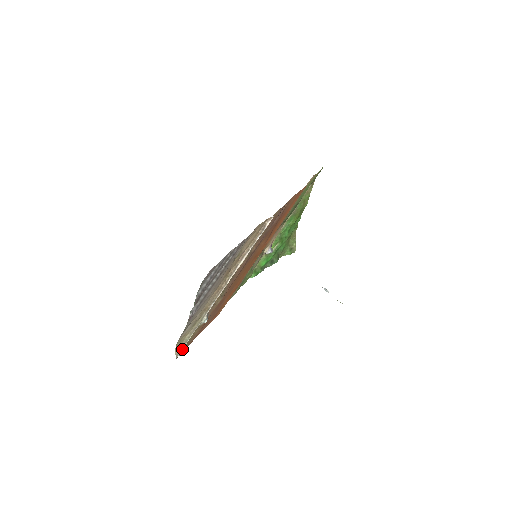
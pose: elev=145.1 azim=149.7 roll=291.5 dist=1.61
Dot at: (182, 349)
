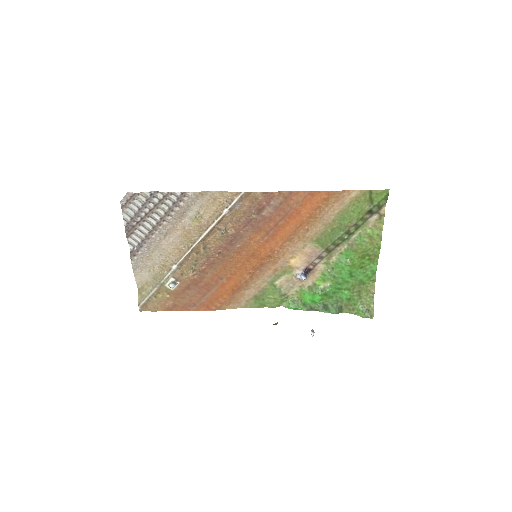
Dot at: (144, 300)
